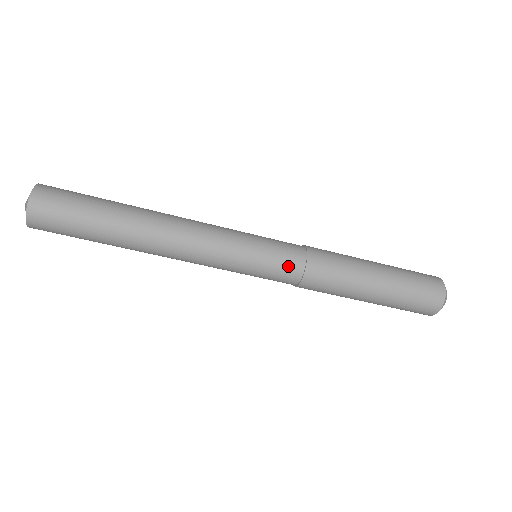
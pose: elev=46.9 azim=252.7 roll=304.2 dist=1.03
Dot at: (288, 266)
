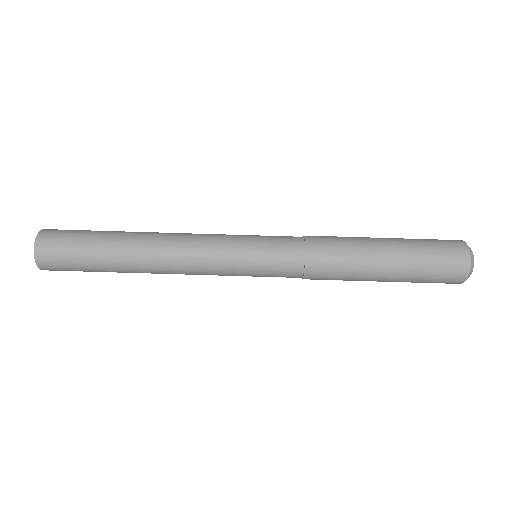
Dot at: (287, 251)
